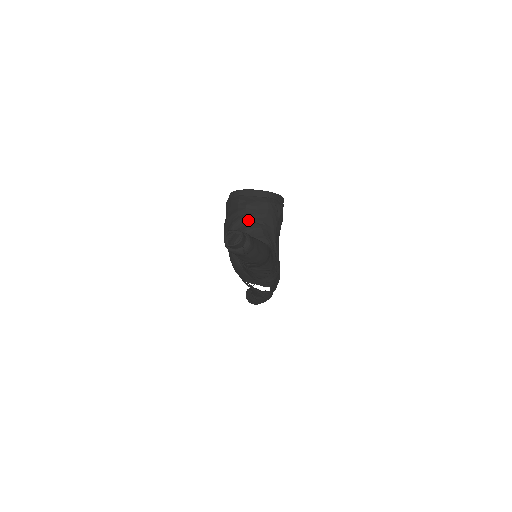
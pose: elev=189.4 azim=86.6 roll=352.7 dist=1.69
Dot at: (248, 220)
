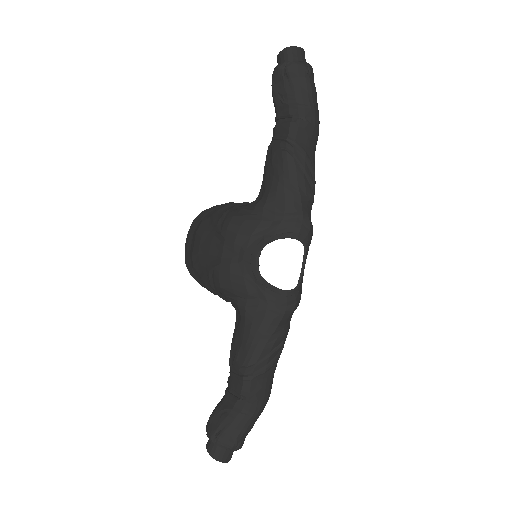
Dot at: occluded
